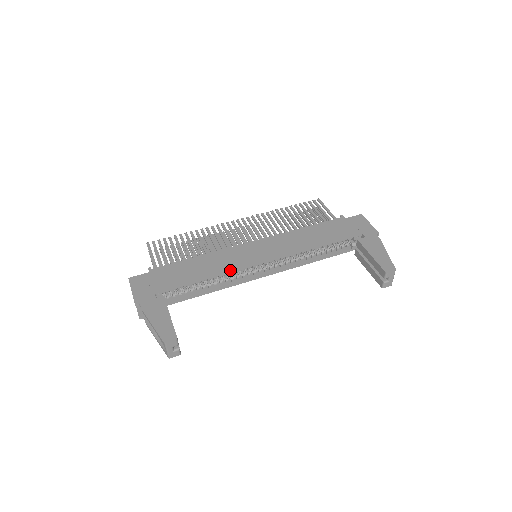
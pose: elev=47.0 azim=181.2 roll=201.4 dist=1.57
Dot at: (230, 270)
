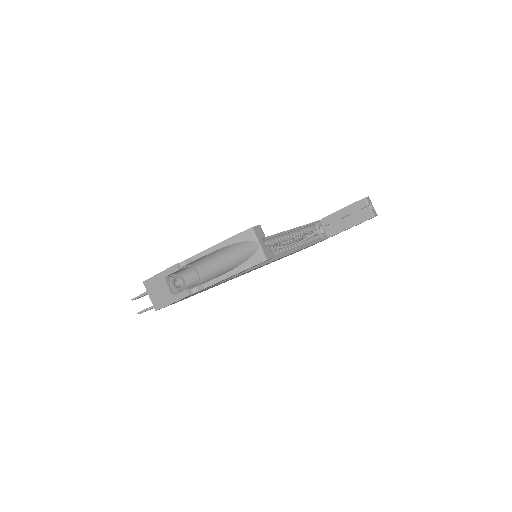
Dot at: occluded
